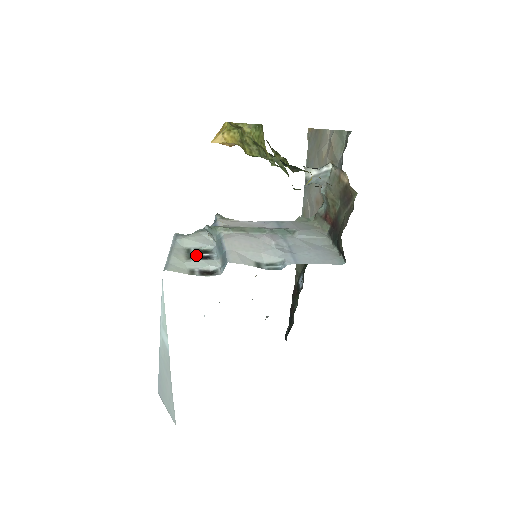
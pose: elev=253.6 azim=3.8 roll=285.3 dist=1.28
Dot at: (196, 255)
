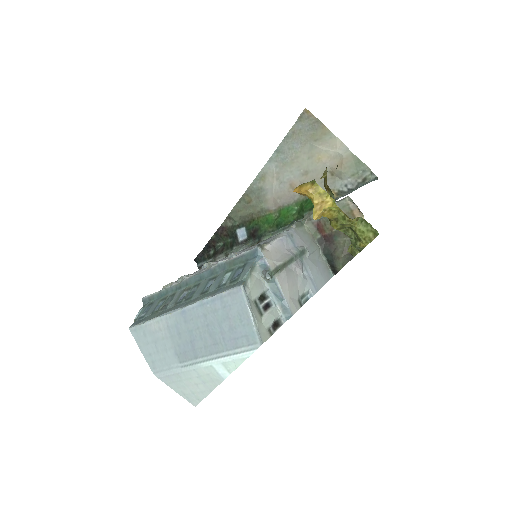
Dot at: (262, 307)
